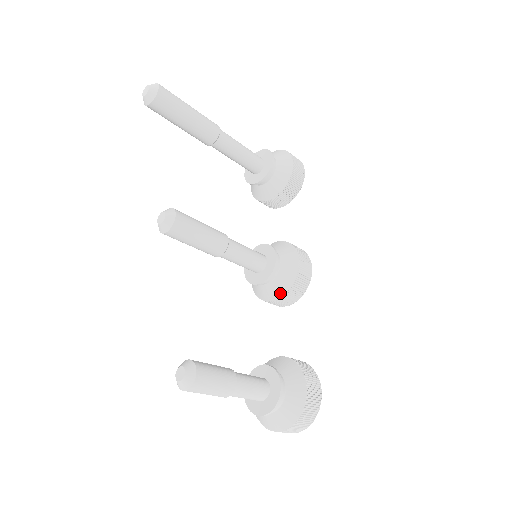
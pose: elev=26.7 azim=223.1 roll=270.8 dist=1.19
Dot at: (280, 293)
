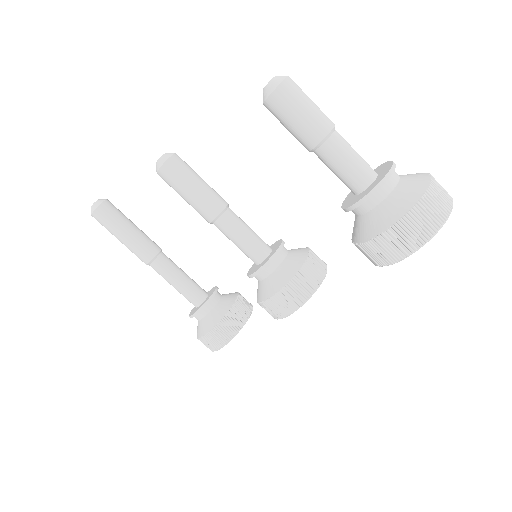
Dot at: (304, 254)
